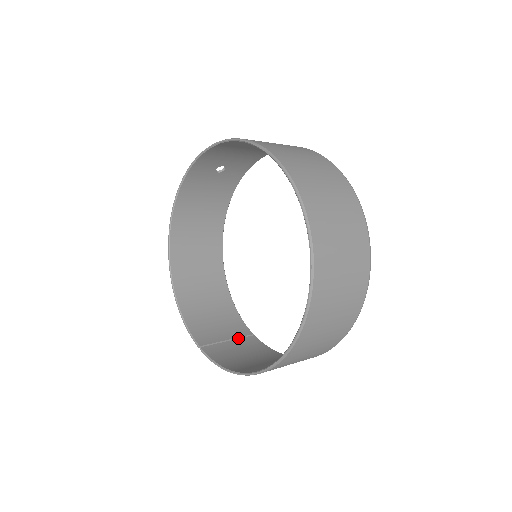
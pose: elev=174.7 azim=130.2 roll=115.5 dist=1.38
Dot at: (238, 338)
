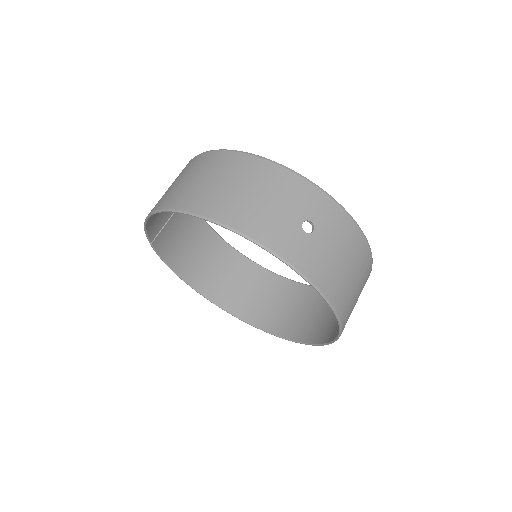
Dot at: occluded
